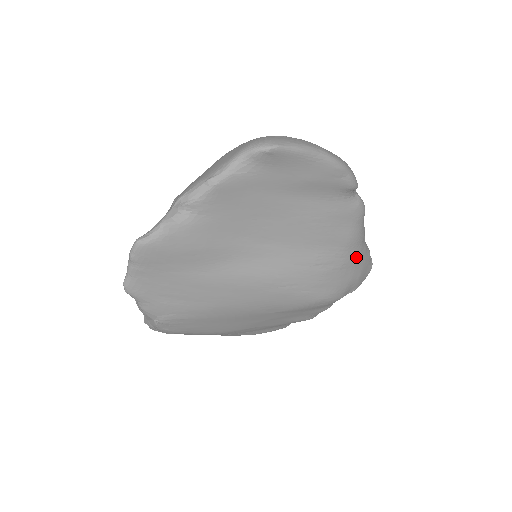
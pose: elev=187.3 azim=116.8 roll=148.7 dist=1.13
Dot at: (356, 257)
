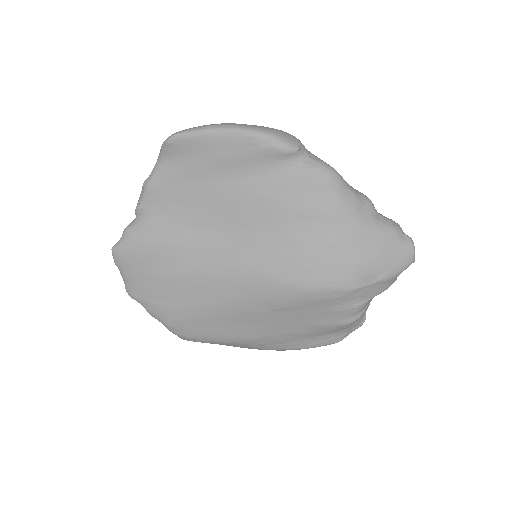
Dot at: (351, 233)
